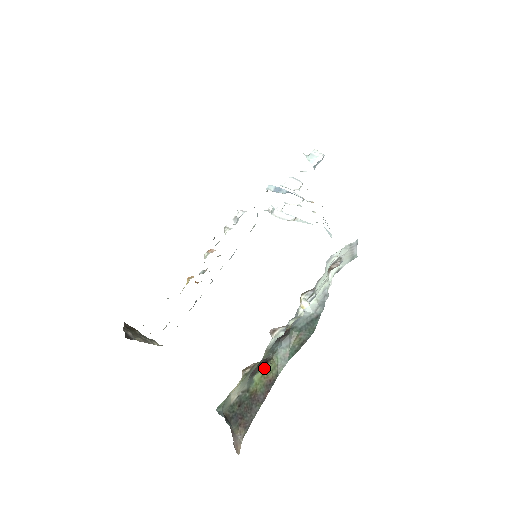
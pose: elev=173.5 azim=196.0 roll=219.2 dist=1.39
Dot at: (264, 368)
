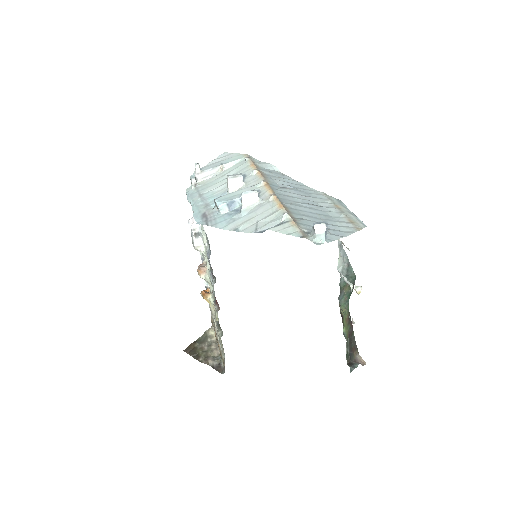
Dot at: (343, 321)
